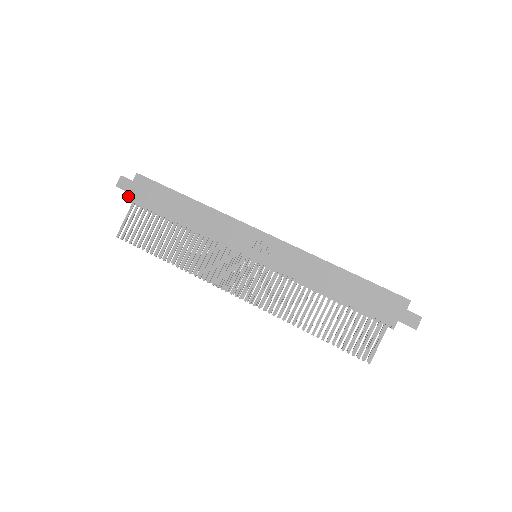
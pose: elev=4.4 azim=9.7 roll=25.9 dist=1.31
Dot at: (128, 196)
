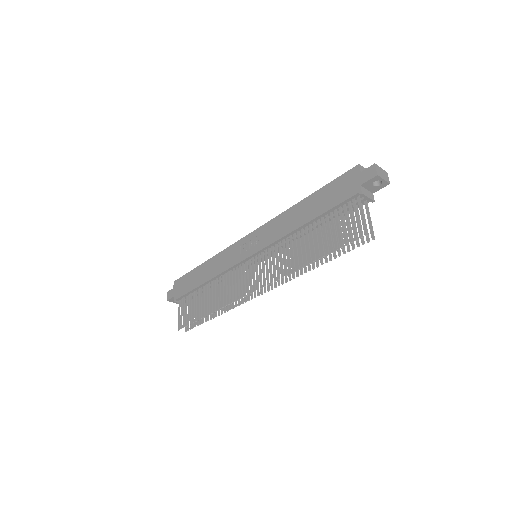
Dot at: (174, 299)
